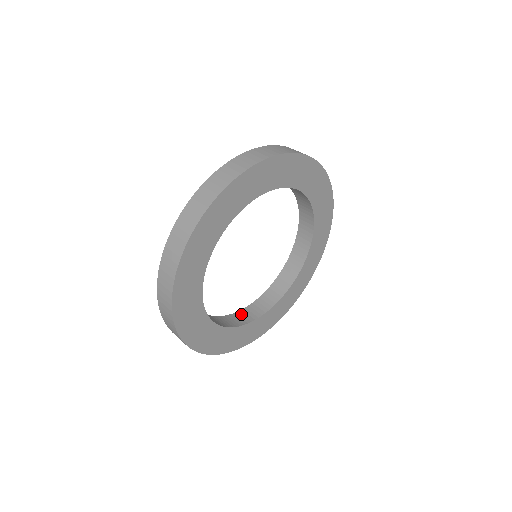
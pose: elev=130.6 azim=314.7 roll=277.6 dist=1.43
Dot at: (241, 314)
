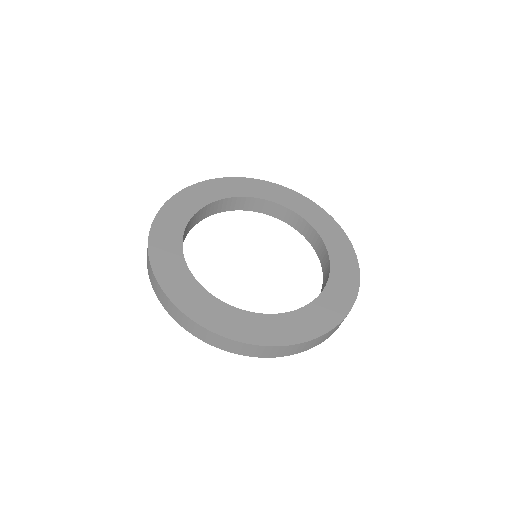
Dot at: occluded
